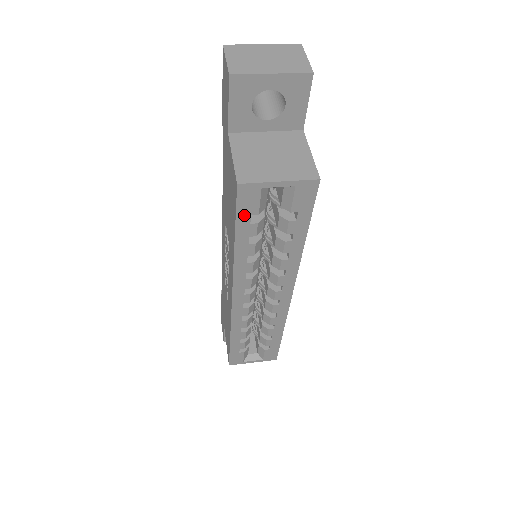
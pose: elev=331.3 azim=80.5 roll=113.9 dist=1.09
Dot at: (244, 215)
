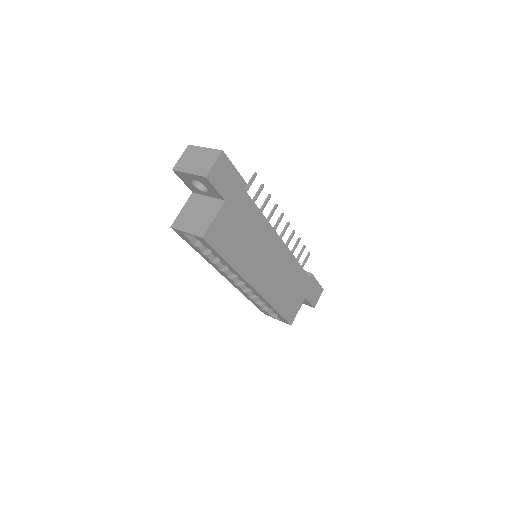
Dot at: (187, 241)
